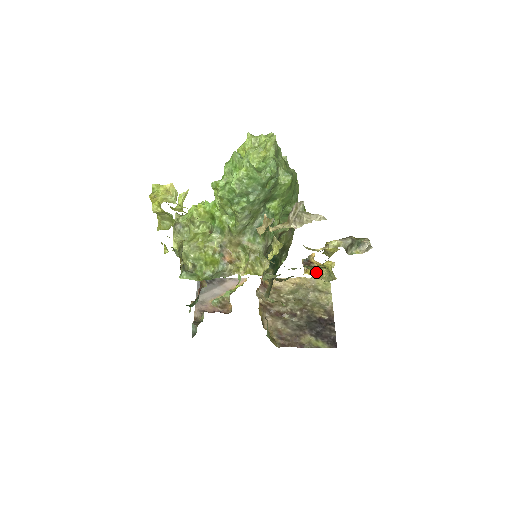
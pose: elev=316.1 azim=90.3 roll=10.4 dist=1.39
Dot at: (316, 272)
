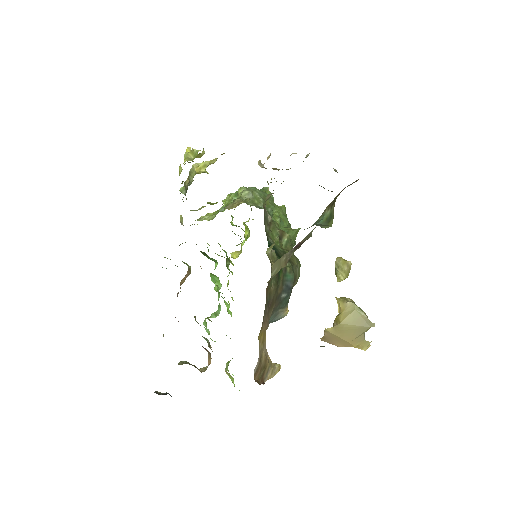
Dot at: (338, 305)
